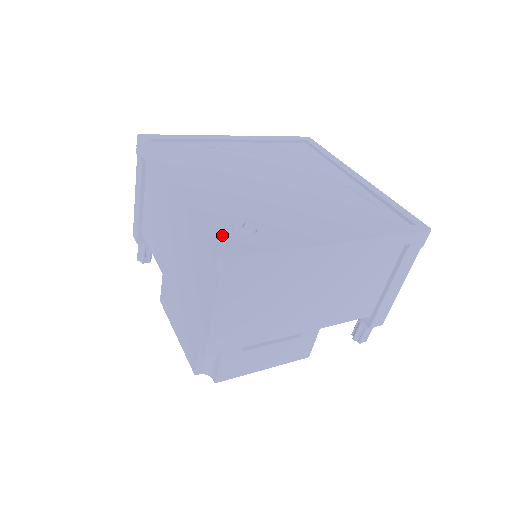
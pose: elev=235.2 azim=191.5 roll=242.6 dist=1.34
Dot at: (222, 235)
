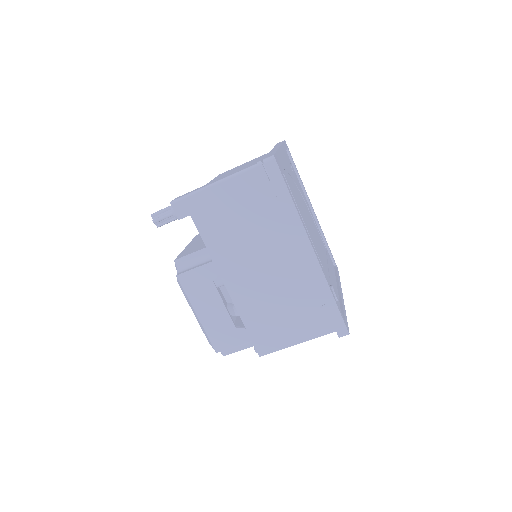
Dot at: occluded
